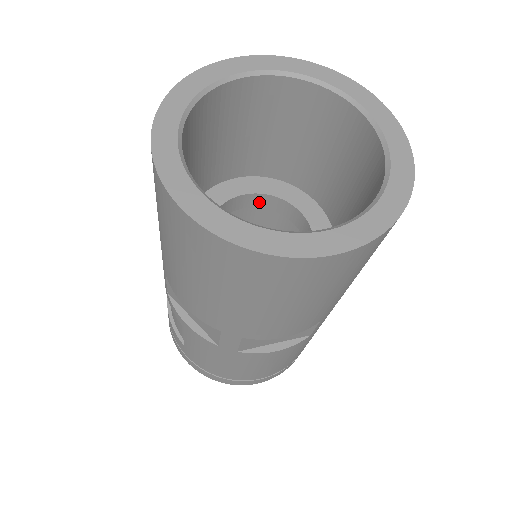
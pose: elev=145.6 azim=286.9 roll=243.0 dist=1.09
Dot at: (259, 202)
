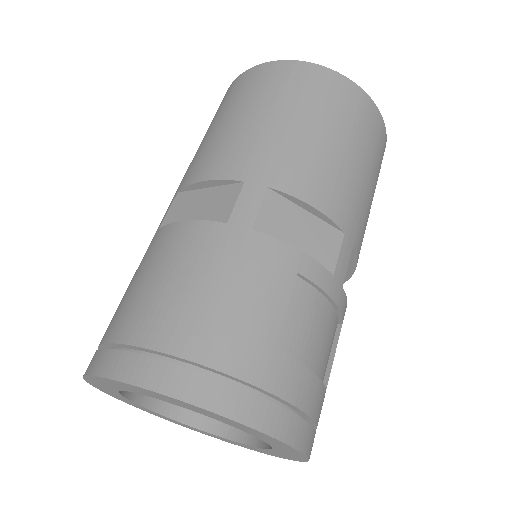
Dot at: occluded
